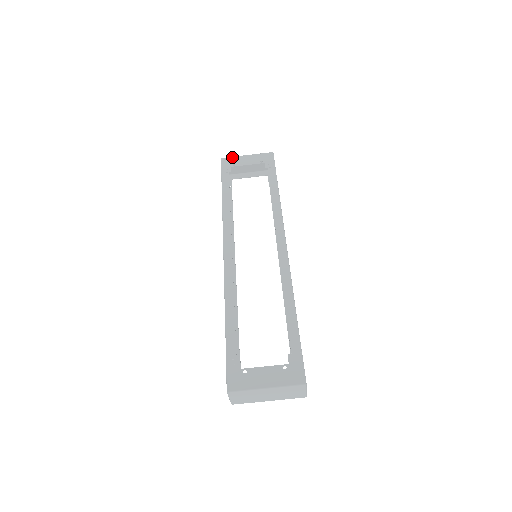
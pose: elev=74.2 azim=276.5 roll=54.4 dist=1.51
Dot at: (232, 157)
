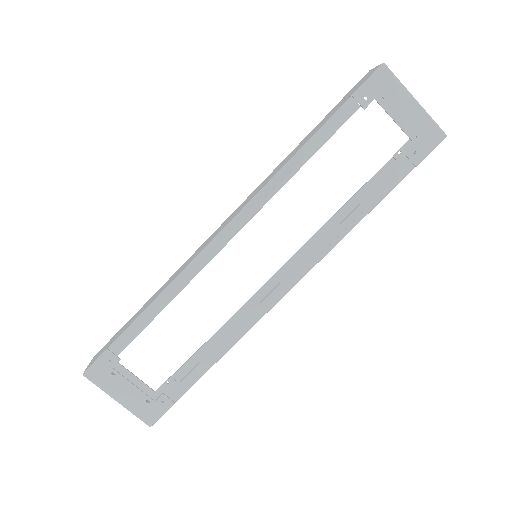
Dot at: (397, 80)
